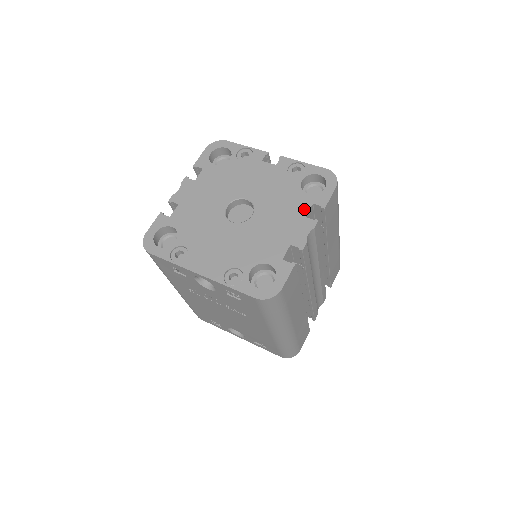
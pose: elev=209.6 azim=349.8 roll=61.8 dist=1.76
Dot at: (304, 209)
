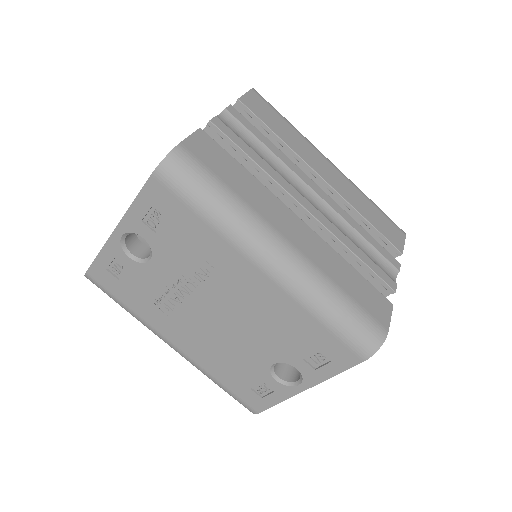
Dot at: occluded
